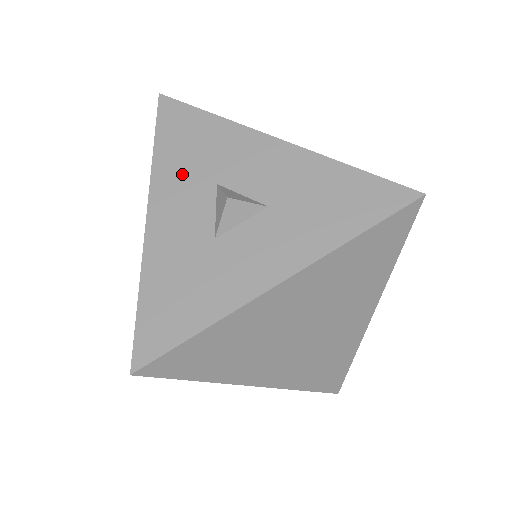
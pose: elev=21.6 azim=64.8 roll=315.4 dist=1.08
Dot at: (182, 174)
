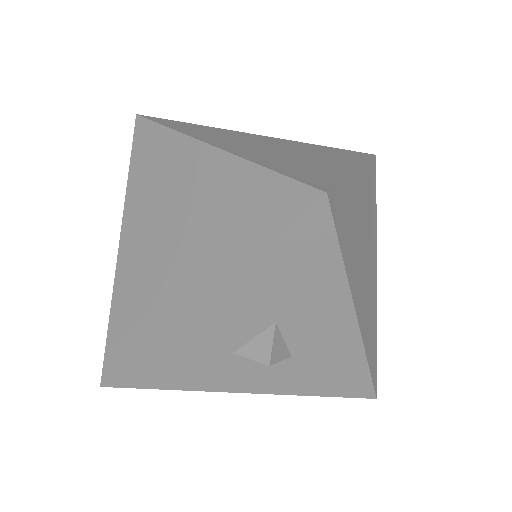
Dot at: (257, 296)
